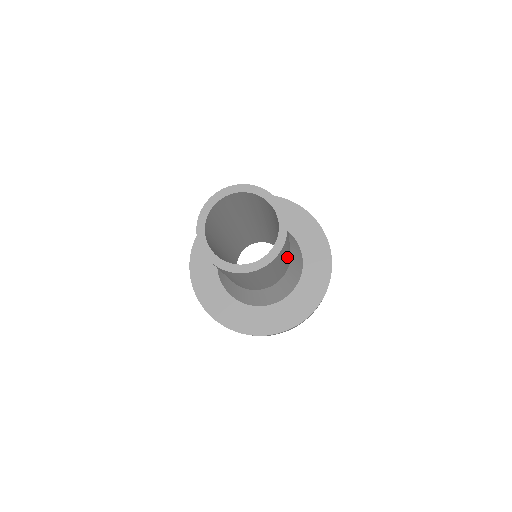
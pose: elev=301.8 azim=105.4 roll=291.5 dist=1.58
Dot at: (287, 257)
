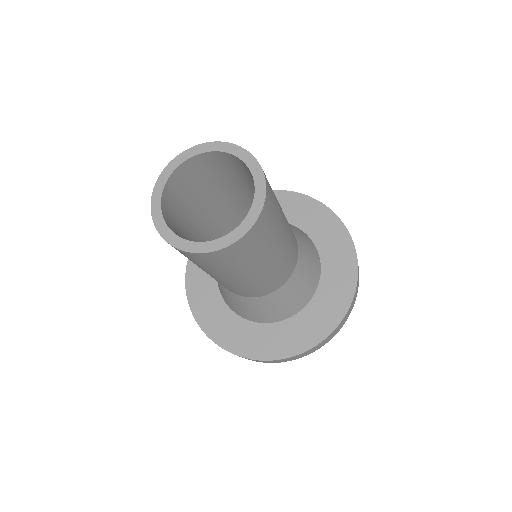
Dot at: occluded
